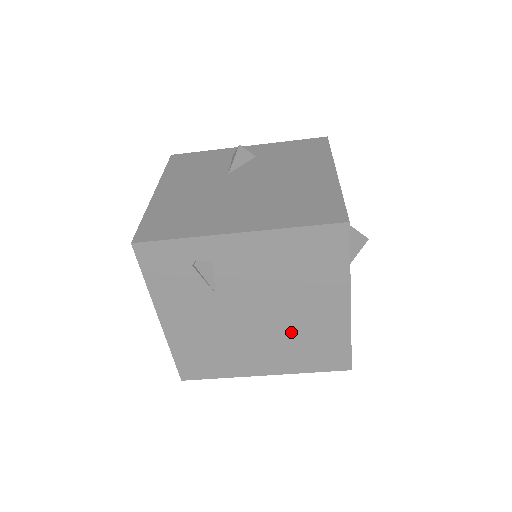
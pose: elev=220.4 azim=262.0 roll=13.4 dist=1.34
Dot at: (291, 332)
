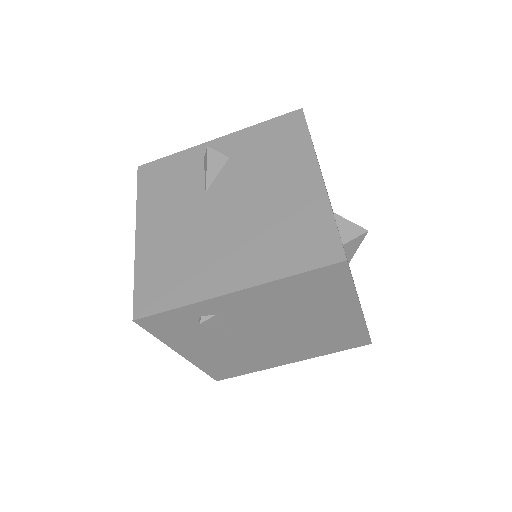
Dot at: (308, 336)
